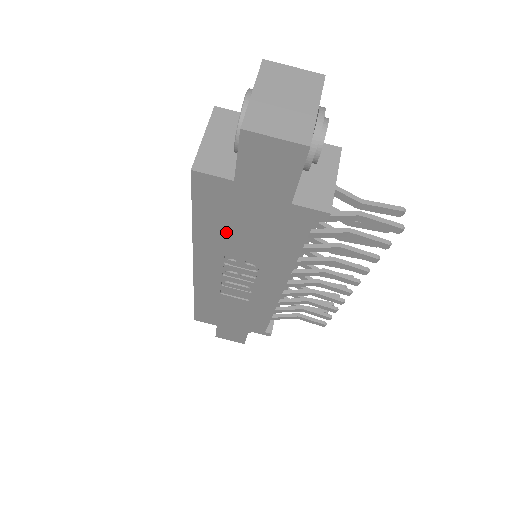
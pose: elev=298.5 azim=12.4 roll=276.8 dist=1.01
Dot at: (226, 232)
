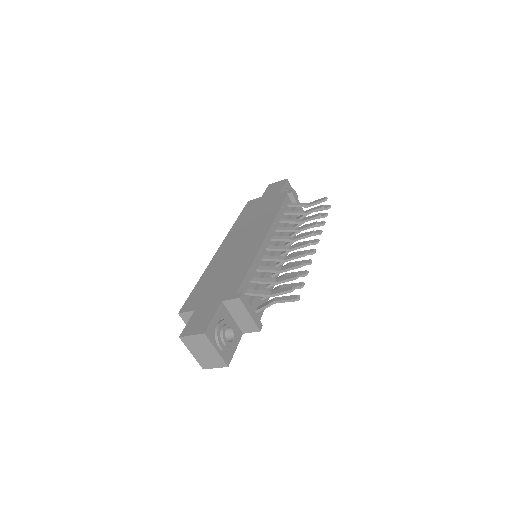
Dot at: occluded
